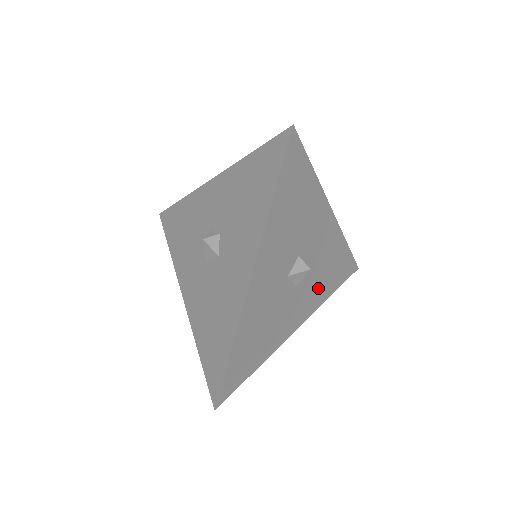
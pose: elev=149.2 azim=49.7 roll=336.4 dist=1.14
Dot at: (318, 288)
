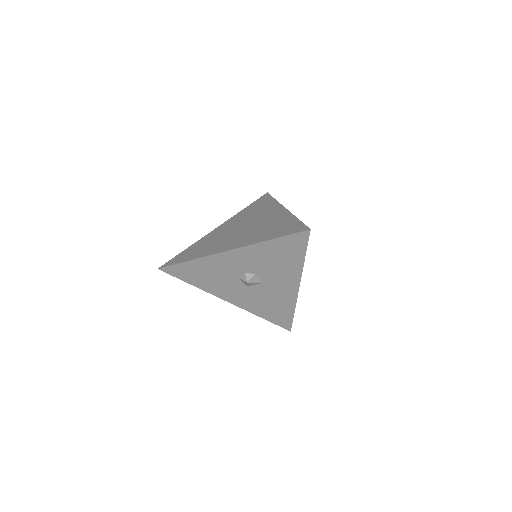
Dot at: occluded
